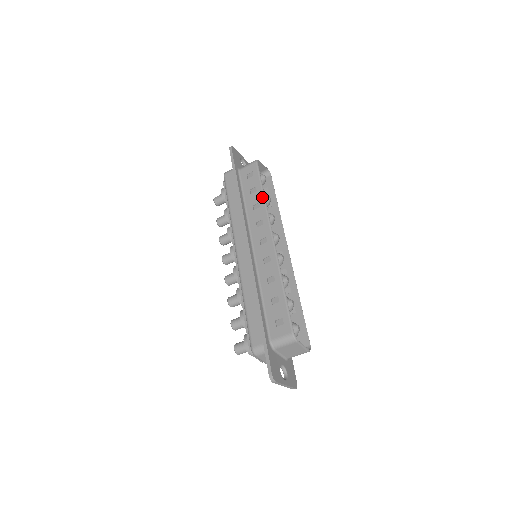
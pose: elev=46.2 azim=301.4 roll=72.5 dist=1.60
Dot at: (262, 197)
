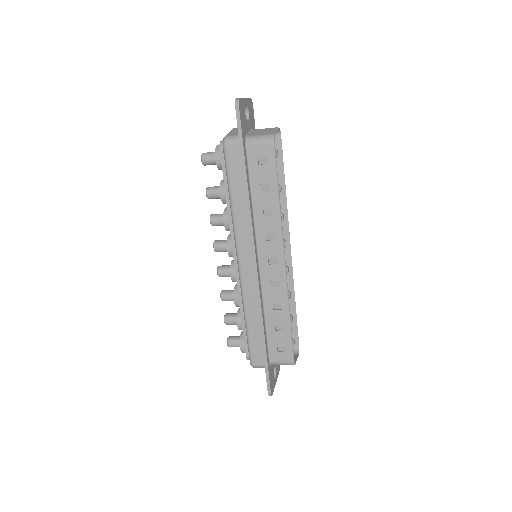
Dot at: (277, 203)
